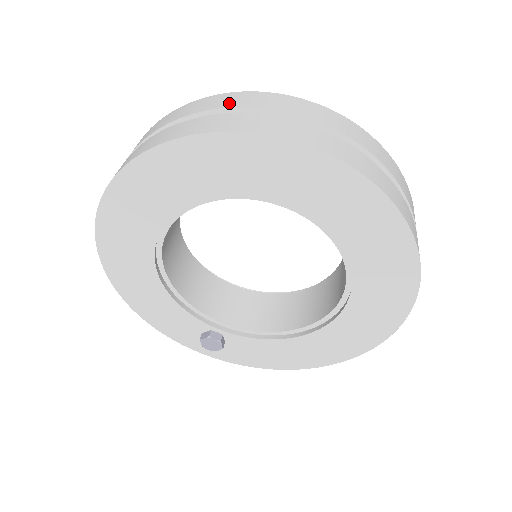
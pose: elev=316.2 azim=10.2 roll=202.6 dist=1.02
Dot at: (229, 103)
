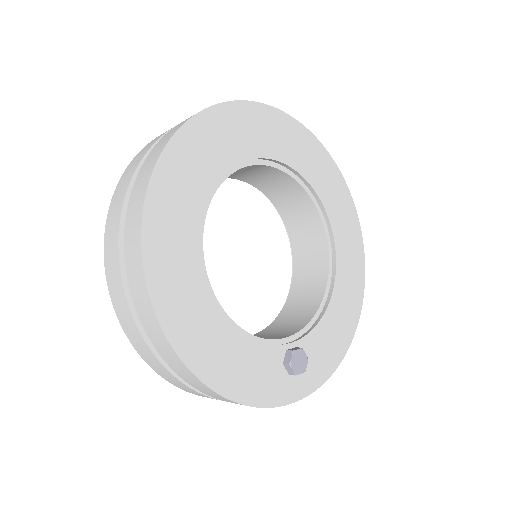
Dot at: (171, 128)
